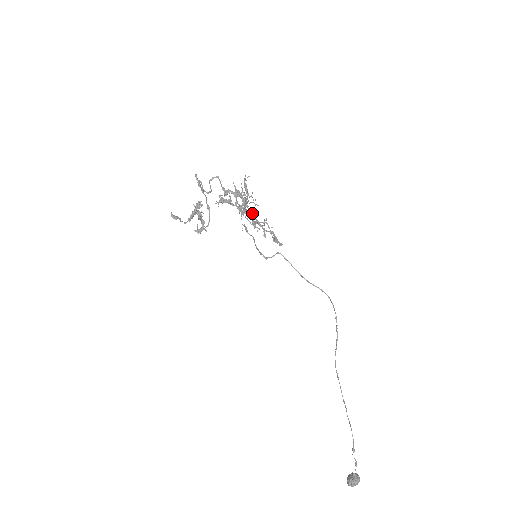
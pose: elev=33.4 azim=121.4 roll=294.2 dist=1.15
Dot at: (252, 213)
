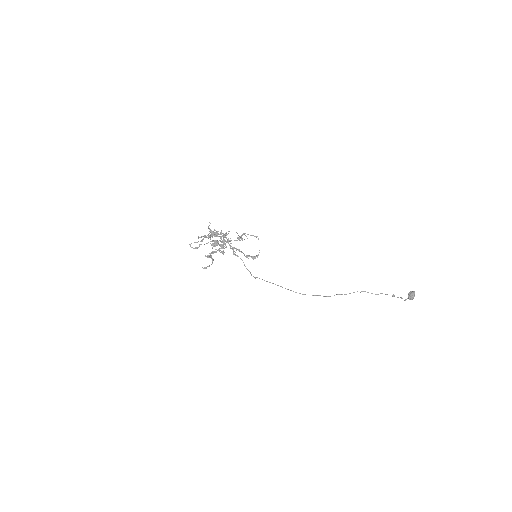
Dot at: occluded
